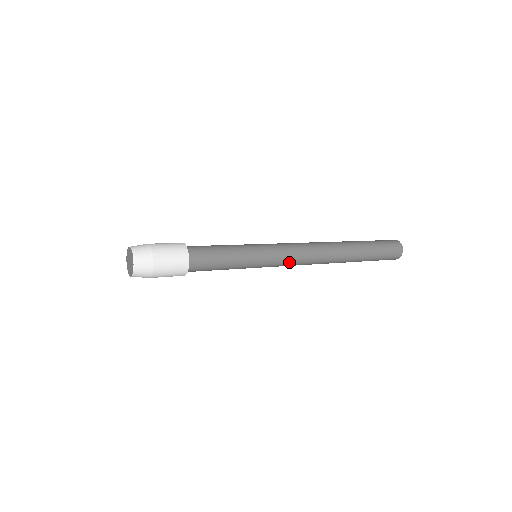
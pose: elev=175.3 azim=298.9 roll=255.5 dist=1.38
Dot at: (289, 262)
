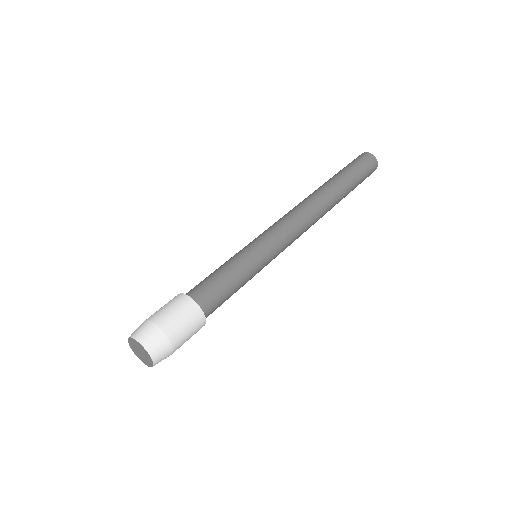
Dot at: (290, 239)
